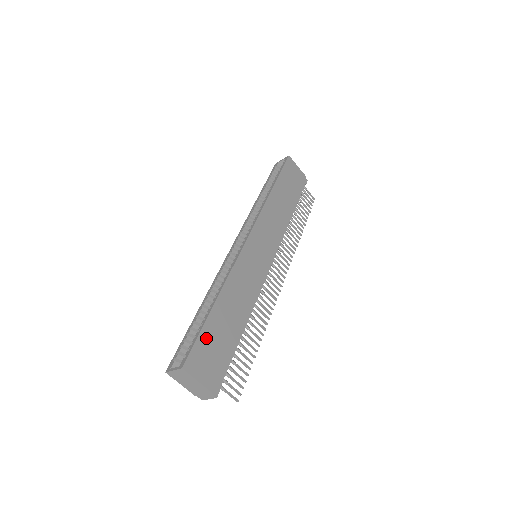
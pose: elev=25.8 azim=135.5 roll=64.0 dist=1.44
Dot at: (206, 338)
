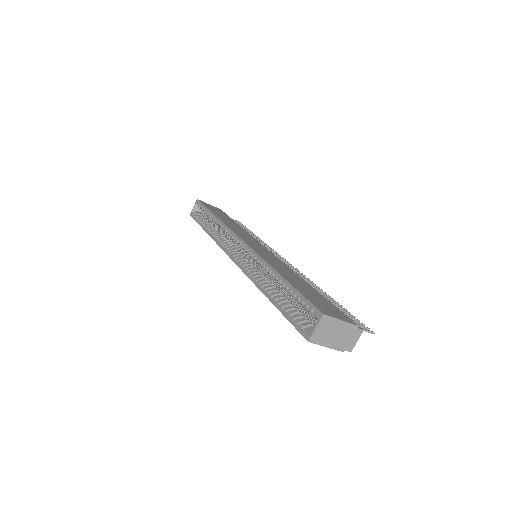
Dot at: (307, 295)
